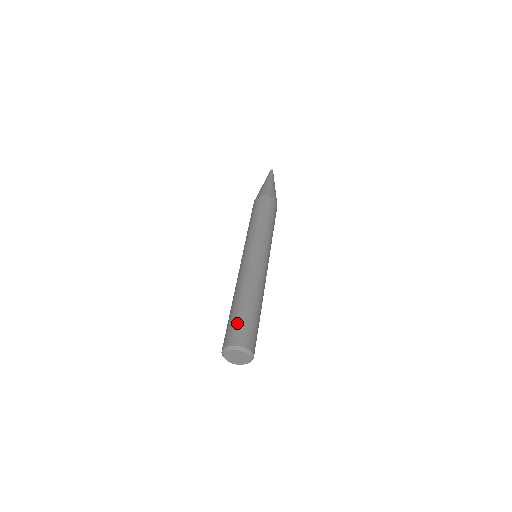
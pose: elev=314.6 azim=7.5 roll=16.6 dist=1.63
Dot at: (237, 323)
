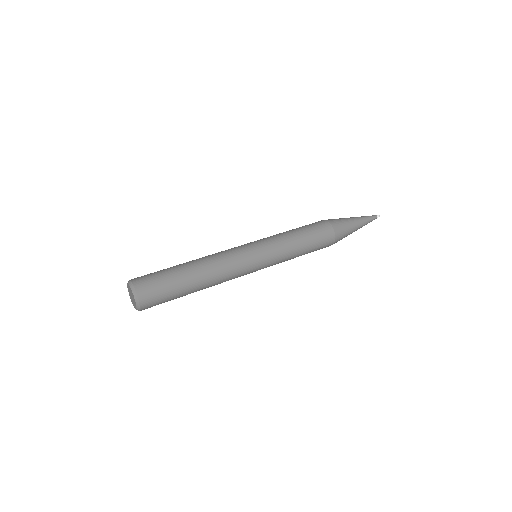
Dot at: (156, 272)
